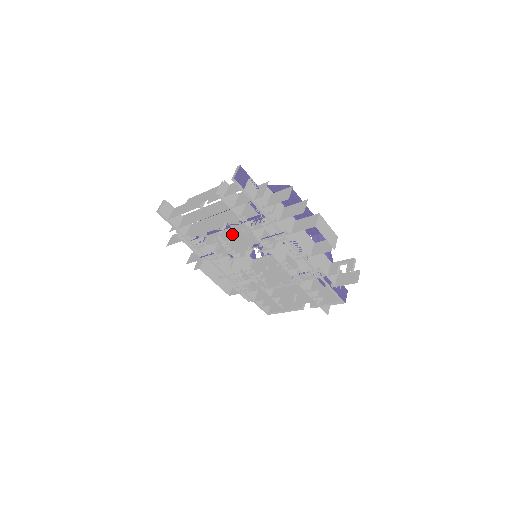
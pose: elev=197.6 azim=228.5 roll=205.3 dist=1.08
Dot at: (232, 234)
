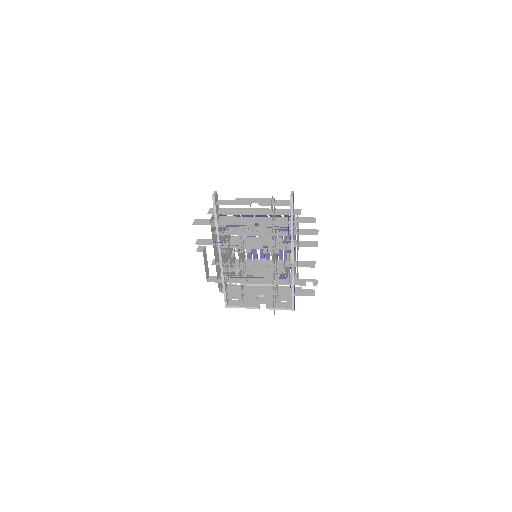
Dot at: (255, 233)
